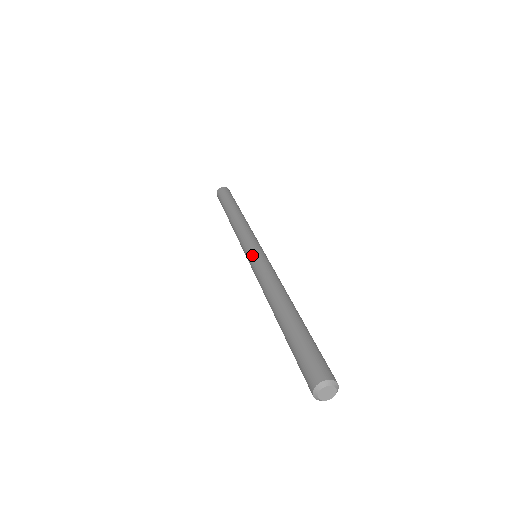
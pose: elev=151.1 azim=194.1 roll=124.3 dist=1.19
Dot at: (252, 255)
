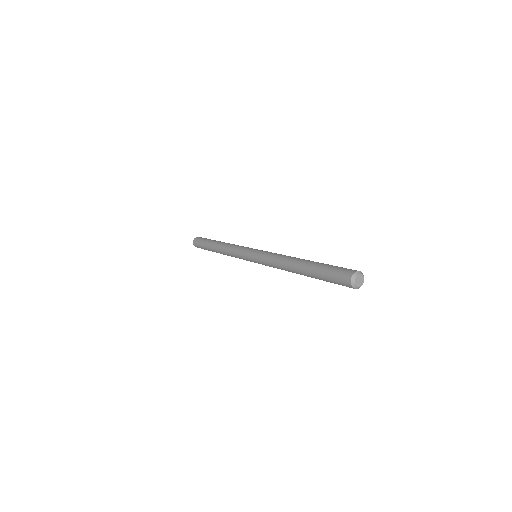
Dot at: (254, 255)
